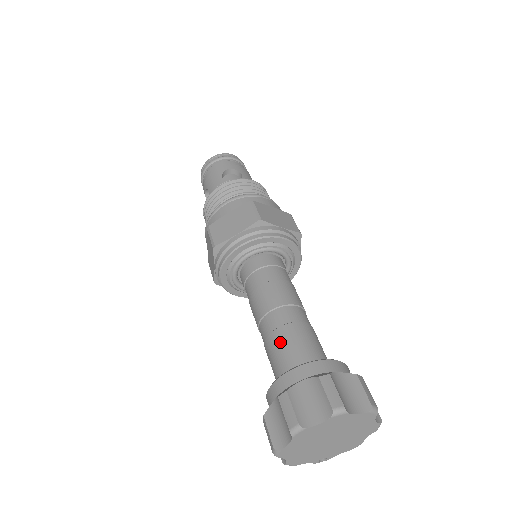
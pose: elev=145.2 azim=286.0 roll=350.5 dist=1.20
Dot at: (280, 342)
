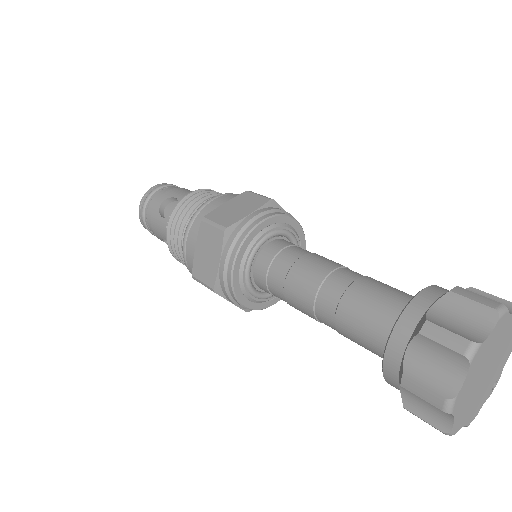
Dot at: (351, 323)
